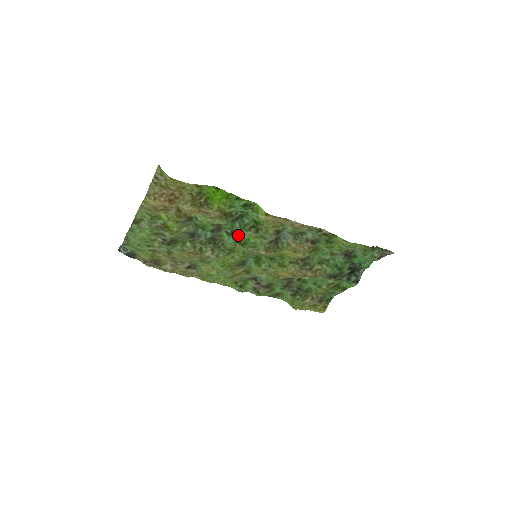
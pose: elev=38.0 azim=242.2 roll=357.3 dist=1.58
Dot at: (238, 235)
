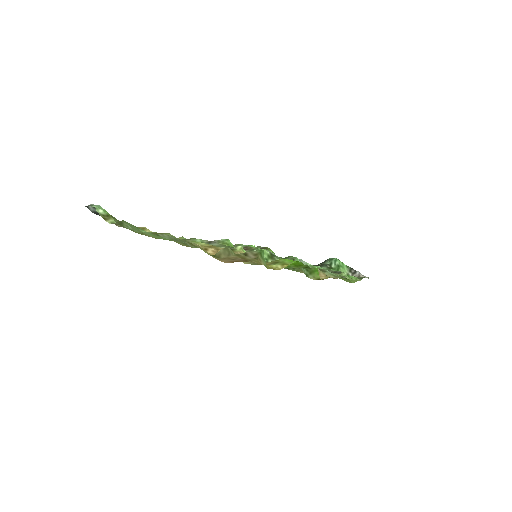
Dot at: occluded
